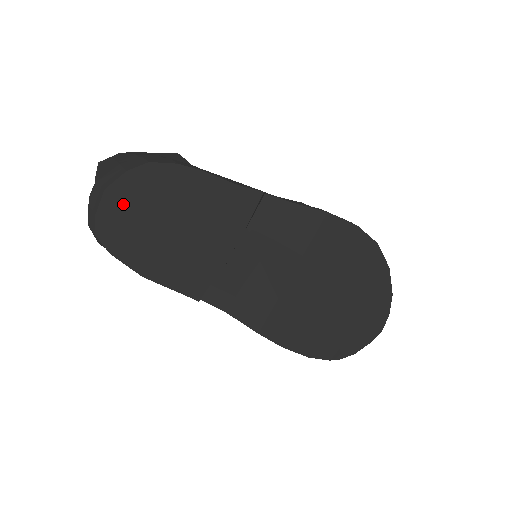
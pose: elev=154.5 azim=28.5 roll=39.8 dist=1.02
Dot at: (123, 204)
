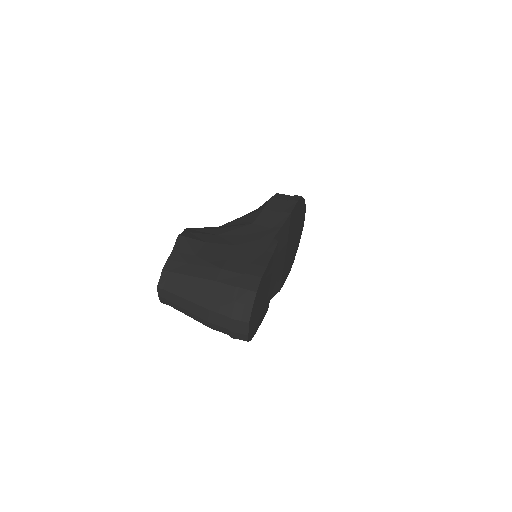
Dot at: (252, 318)
